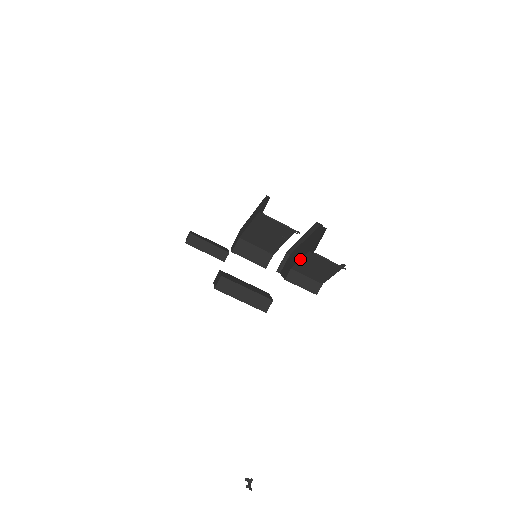
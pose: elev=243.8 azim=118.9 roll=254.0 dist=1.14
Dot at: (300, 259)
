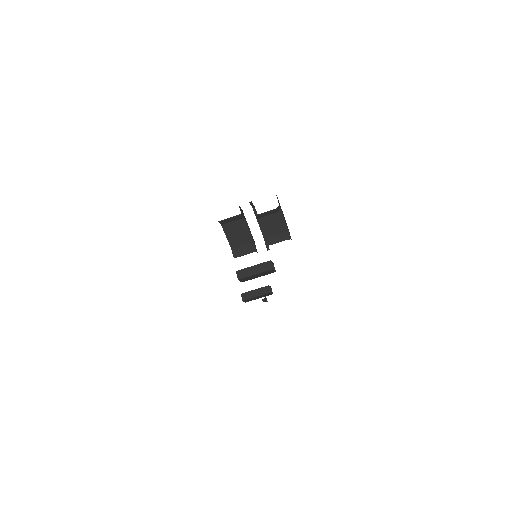
Dot at: (261, 228)
